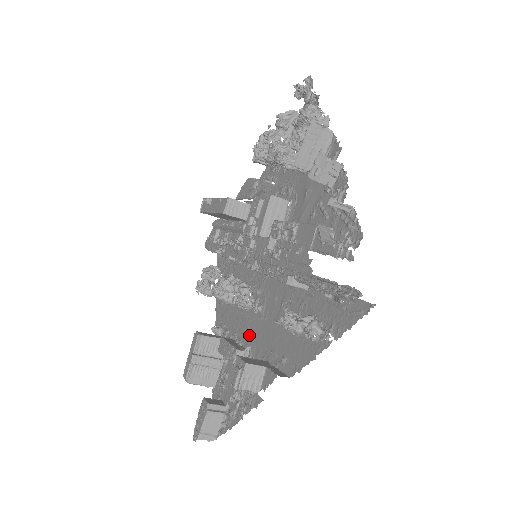
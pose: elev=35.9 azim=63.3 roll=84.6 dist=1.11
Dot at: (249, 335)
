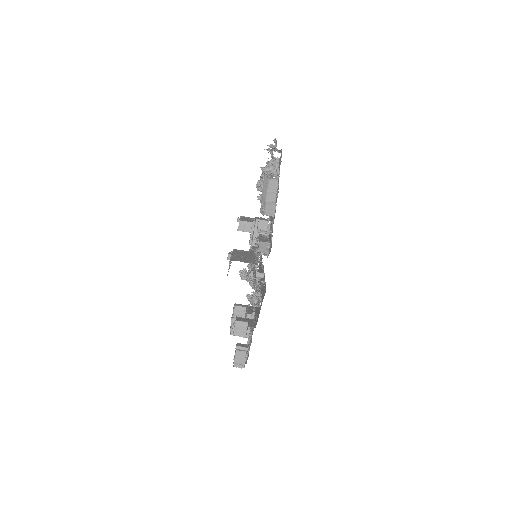
Dot at: occluded
